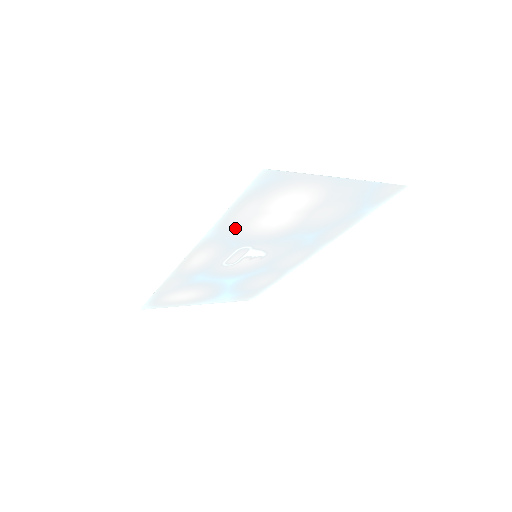
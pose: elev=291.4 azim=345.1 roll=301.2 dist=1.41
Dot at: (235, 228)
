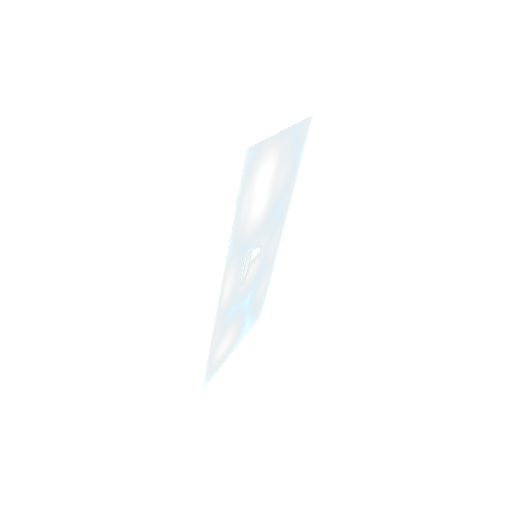
Dot at: (241, 231)
